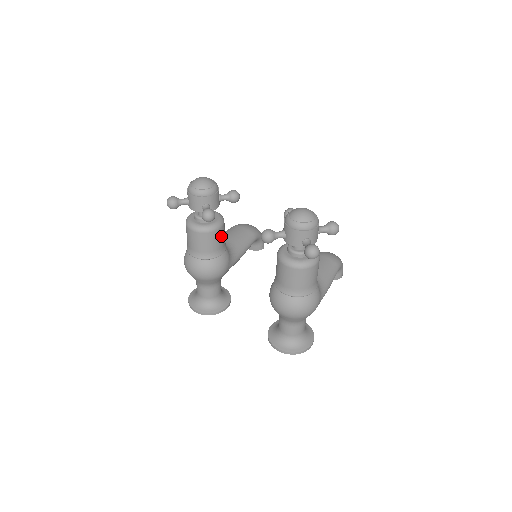
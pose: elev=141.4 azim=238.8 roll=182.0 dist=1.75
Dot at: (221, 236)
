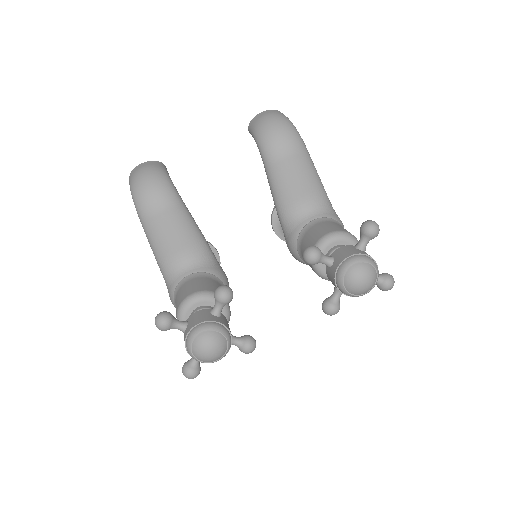
Dot at: occluded
